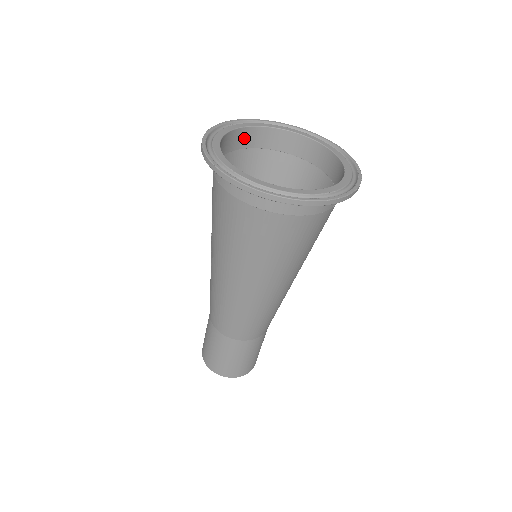
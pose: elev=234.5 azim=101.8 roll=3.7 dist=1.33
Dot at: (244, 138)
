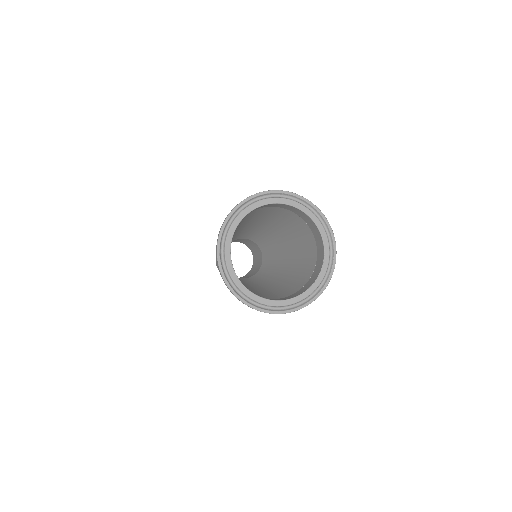
Dot at: occluded
